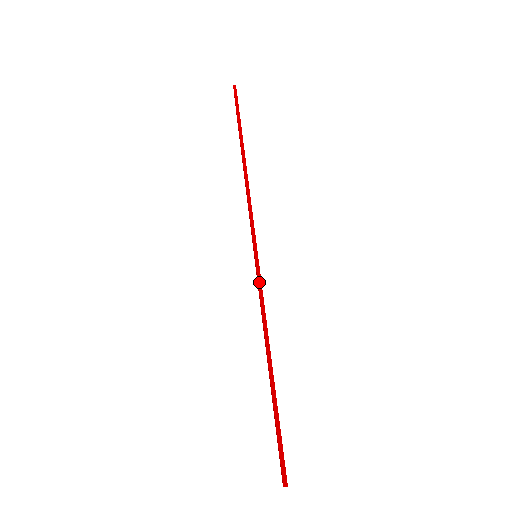
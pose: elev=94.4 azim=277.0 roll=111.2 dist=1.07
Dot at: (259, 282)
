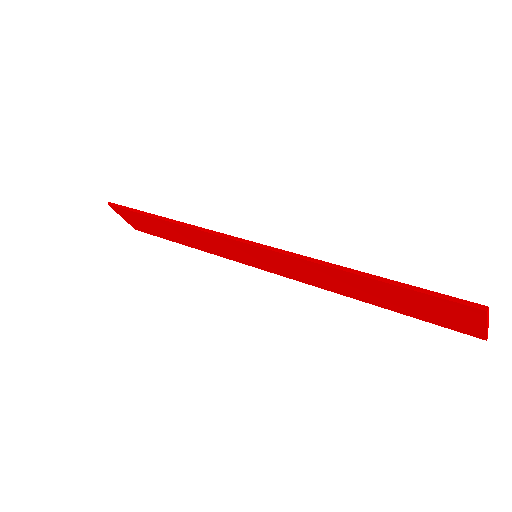
Dot at: (279, 251)
